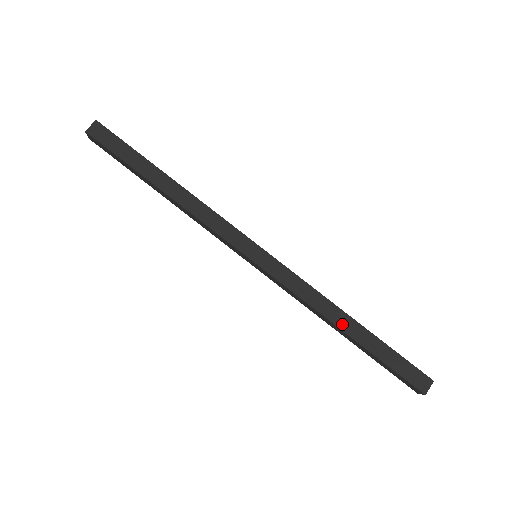
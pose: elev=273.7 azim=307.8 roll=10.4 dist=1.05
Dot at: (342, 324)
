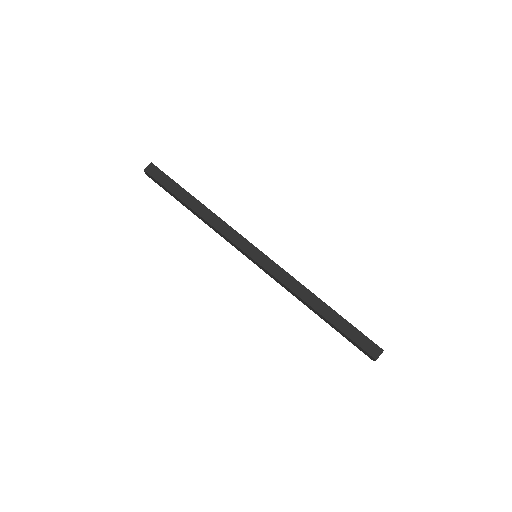
Dot at: (315, 306)
